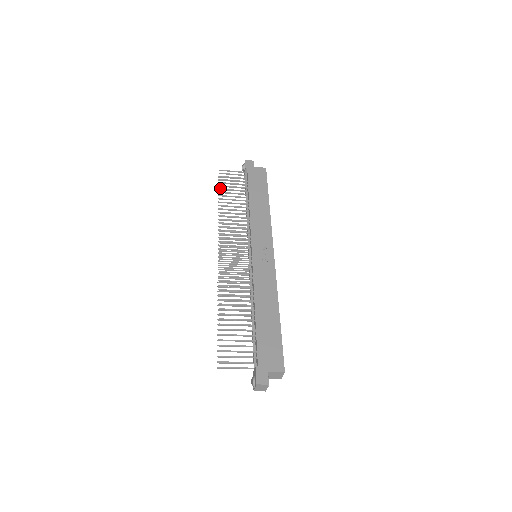
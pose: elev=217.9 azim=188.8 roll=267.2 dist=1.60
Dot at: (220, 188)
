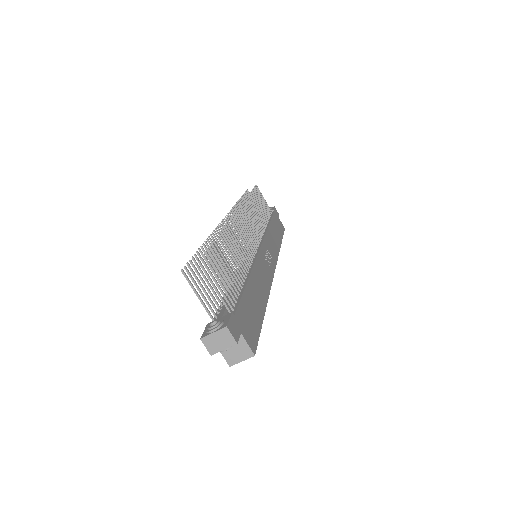
Dot at: (253, 191)
